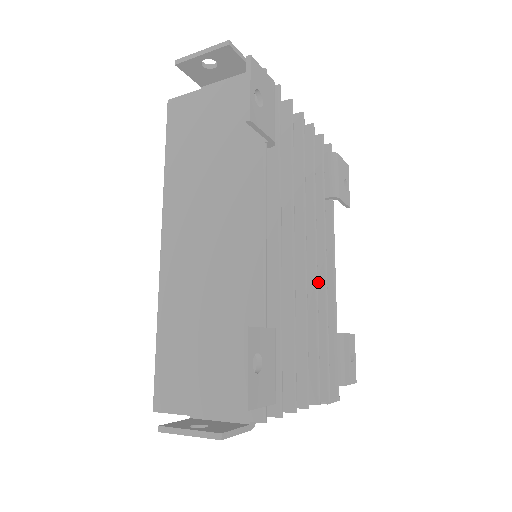
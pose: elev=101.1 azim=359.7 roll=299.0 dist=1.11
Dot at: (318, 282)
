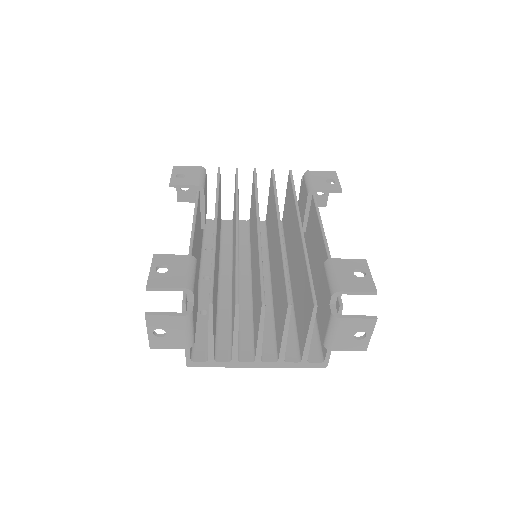
Dot at: (300, 241)
